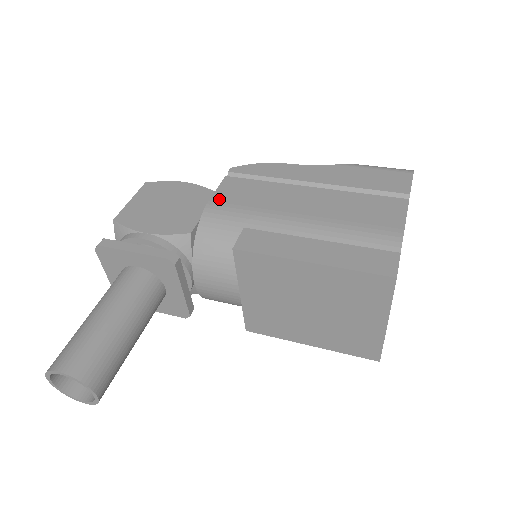
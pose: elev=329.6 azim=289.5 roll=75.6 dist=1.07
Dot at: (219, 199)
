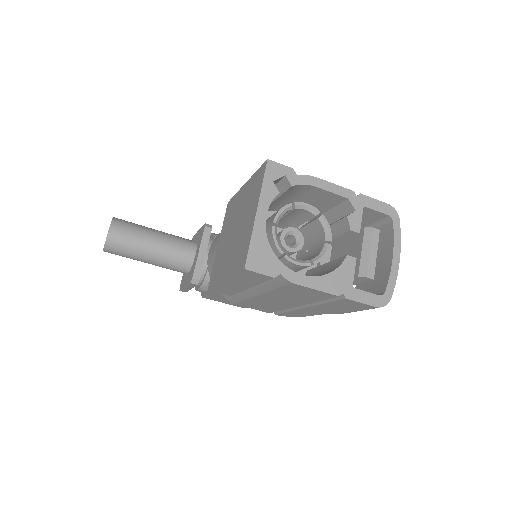
Dot at: occluded
